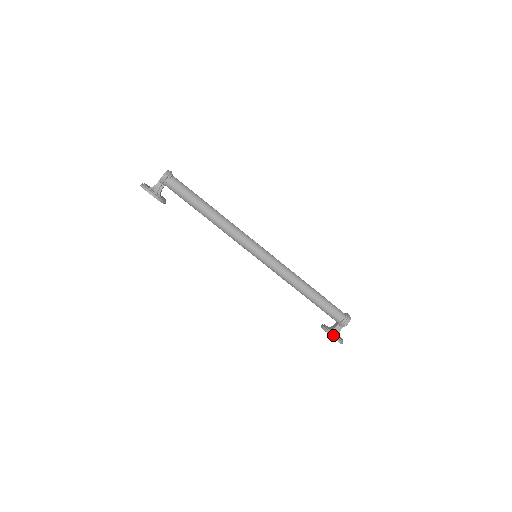
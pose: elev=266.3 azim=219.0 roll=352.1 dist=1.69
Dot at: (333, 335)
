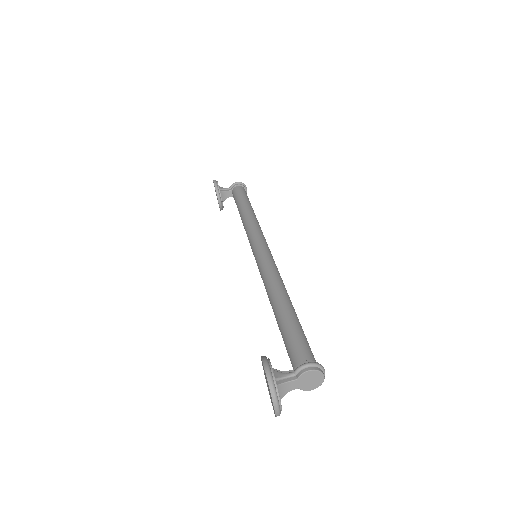
Dot at: (267, 359)
